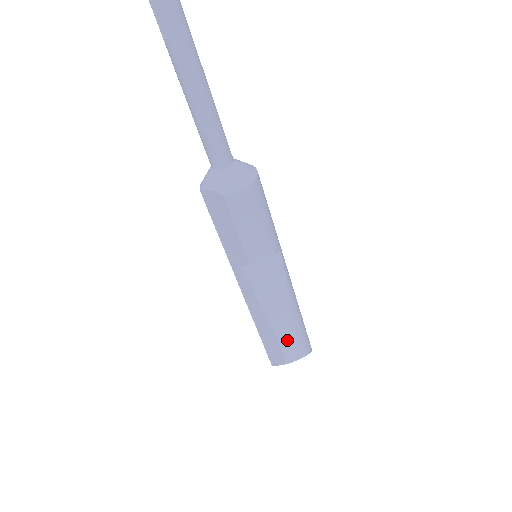
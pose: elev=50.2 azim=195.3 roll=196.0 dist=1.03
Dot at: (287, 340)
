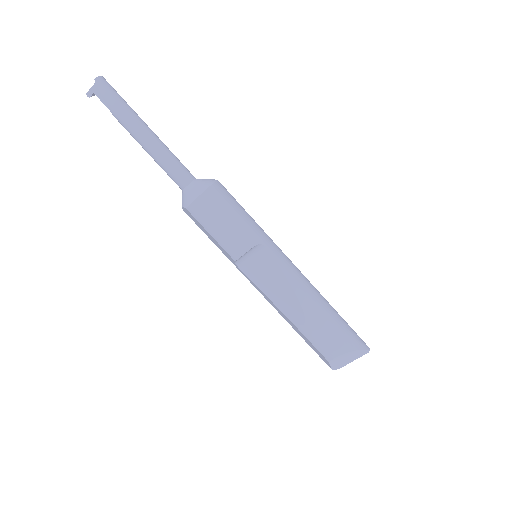
Dot at: (312, 334)
